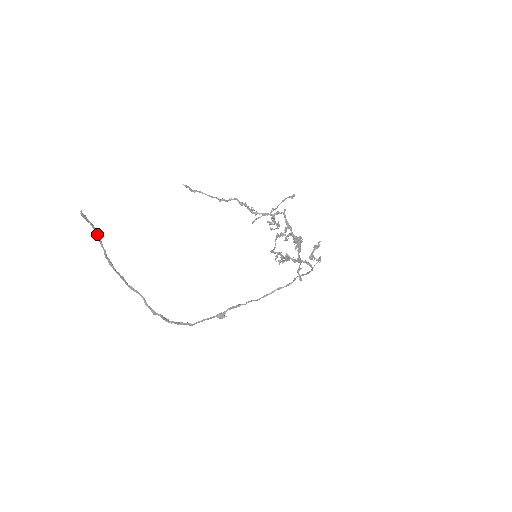
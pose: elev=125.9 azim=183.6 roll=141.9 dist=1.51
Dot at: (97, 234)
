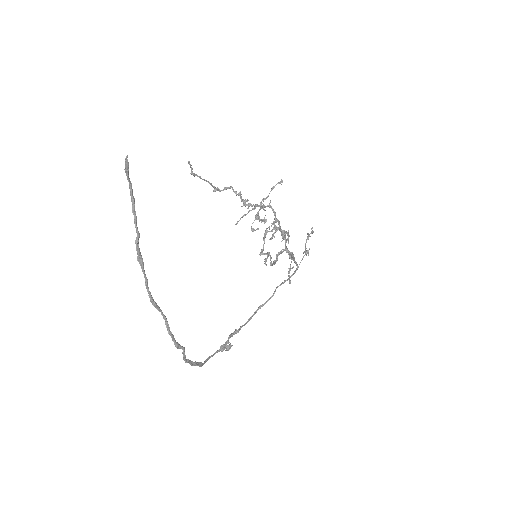
Dot at: (133, 204)
